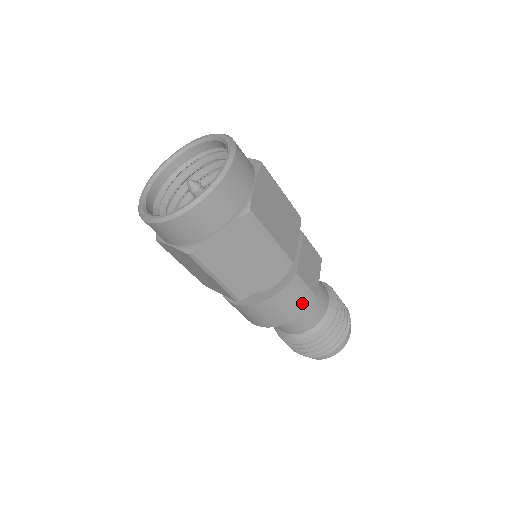
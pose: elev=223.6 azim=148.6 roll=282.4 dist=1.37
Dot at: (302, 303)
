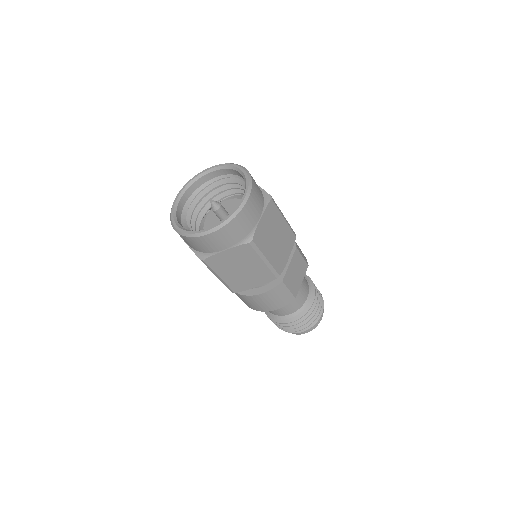
Dot at: (282, 301)
